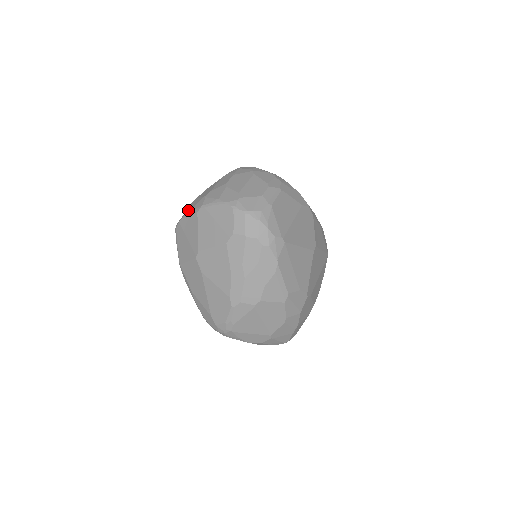
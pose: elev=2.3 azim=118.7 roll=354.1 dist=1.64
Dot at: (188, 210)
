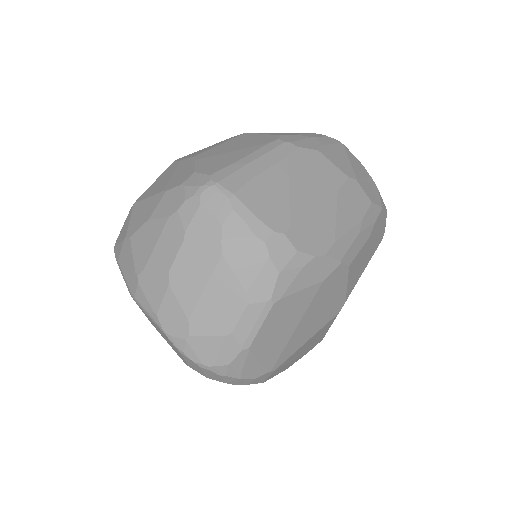
Dot at: (120, 261)
